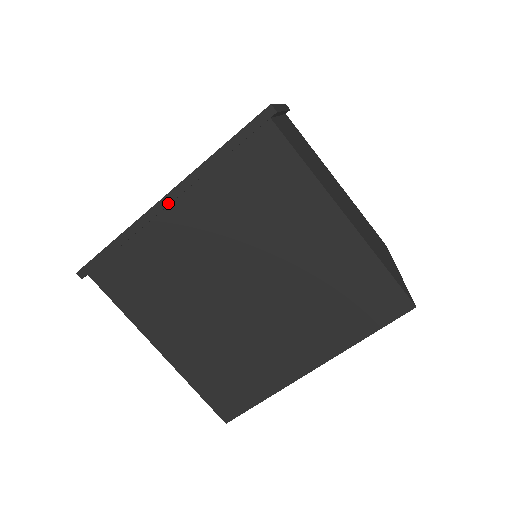
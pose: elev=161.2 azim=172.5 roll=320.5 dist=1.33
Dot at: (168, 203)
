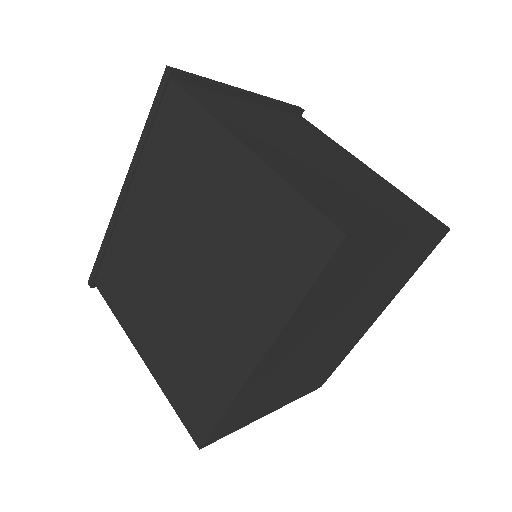
Dot at: (124, 194)
